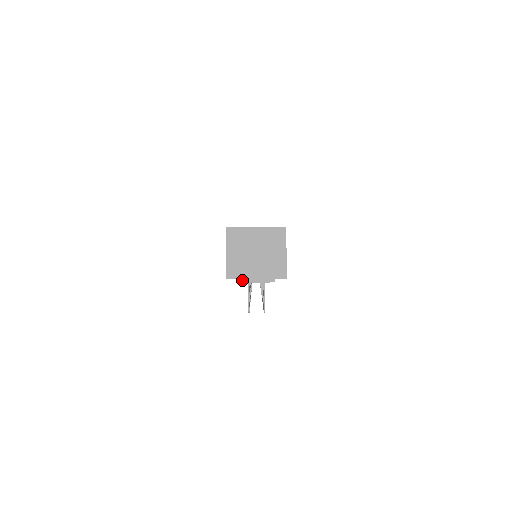
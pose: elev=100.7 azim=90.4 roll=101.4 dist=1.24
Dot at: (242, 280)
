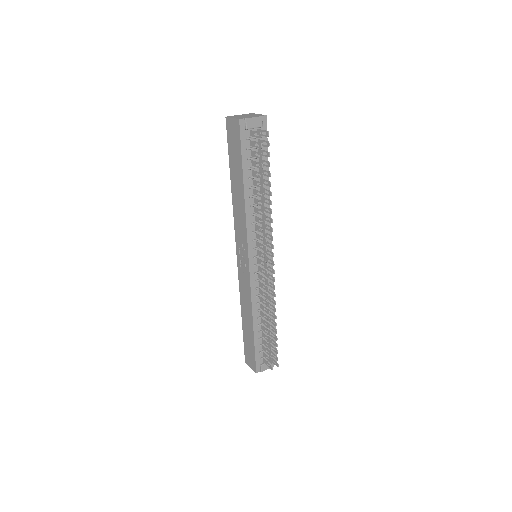
Dot at: (247, 118)
